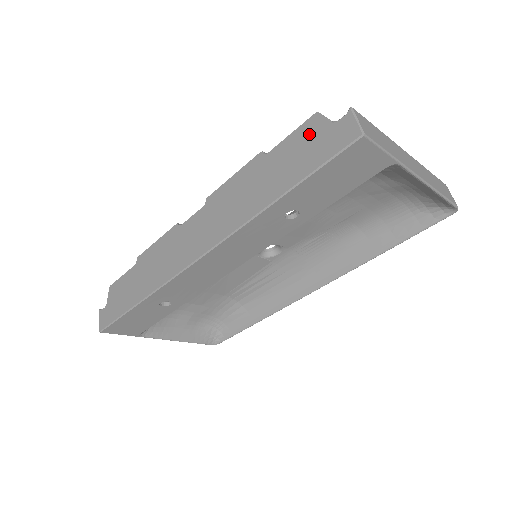
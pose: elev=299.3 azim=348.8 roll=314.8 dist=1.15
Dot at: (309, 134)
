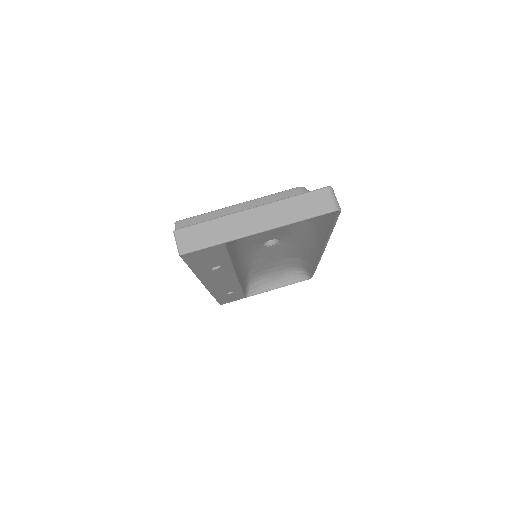
Dot at: occluded
